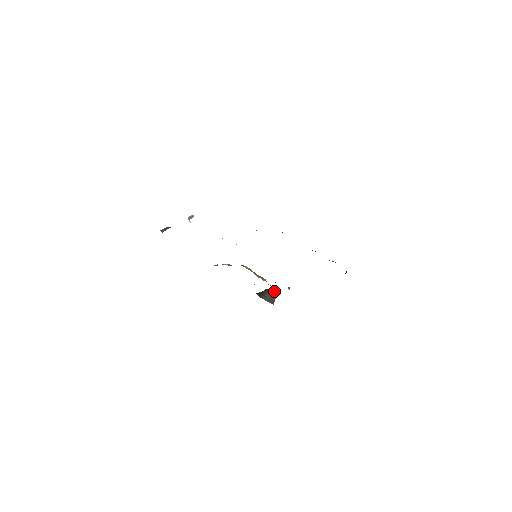
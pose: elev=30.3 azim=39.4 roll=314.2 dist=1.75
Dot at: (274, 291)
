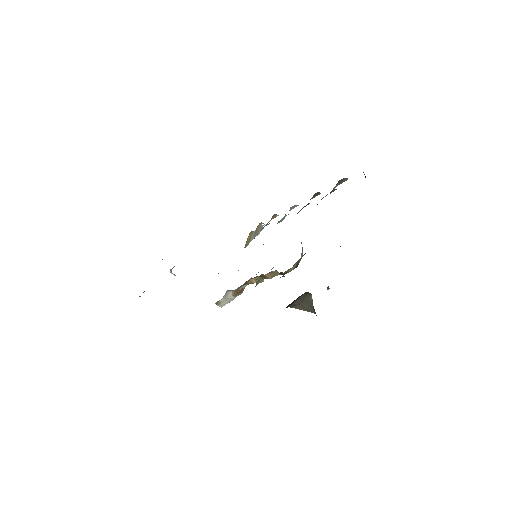
Dot at: (305, 294)
